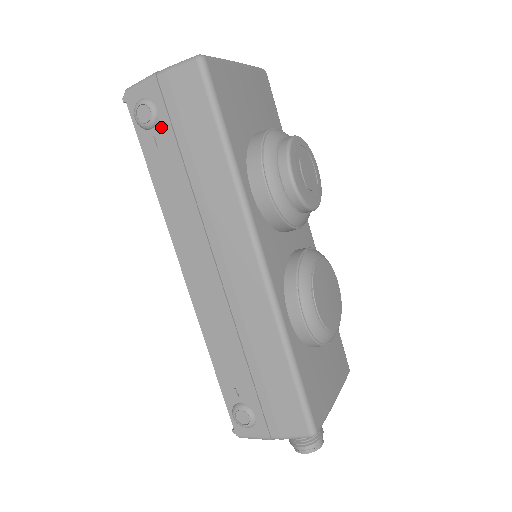
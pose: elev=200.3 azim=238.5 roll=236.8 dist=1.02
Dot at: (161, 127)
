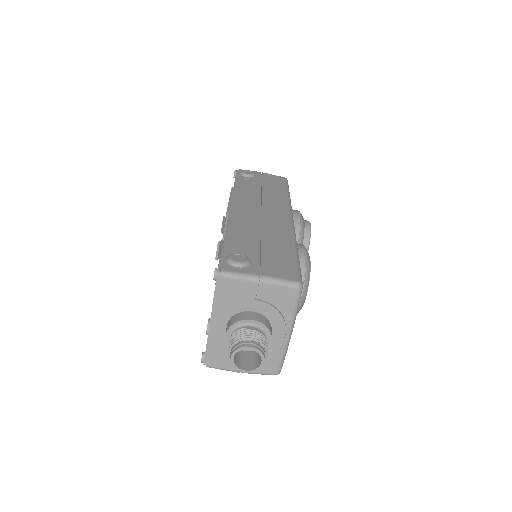
Dot at: (254, 178)
